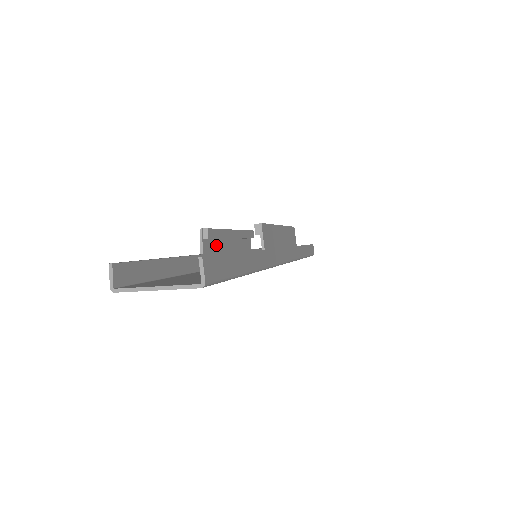
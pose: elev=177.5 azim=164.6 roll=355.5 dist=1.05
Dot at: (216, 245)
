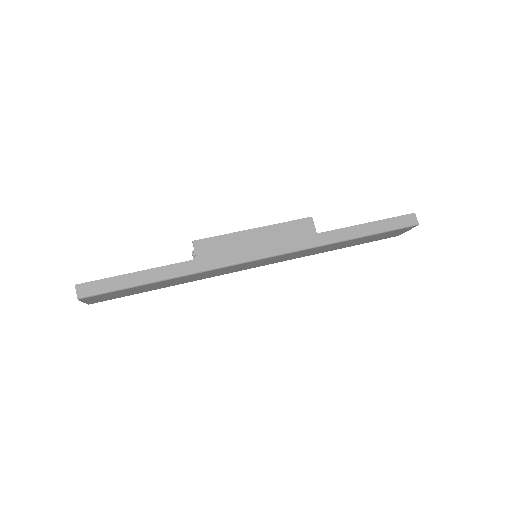
Dot at: occluded
